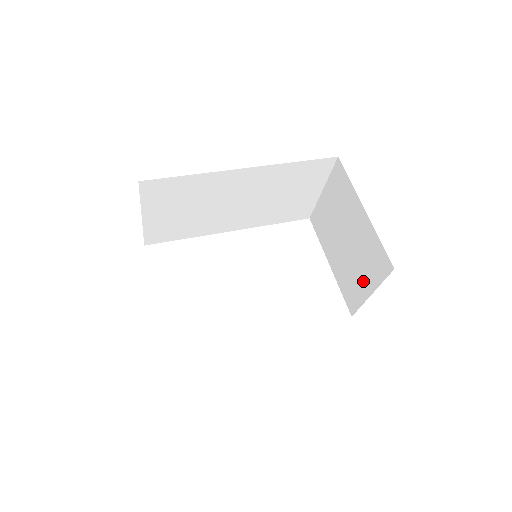
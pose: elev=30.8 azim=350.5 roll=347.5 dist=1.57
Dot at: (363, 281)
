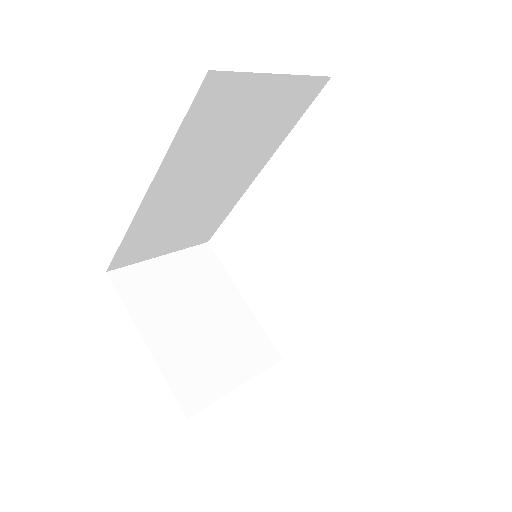
Dot at: occluded
